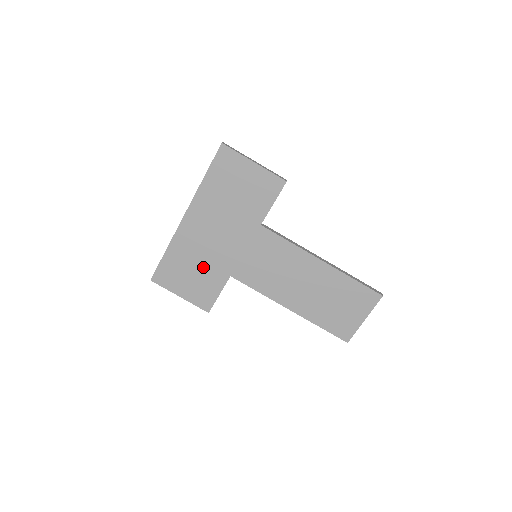
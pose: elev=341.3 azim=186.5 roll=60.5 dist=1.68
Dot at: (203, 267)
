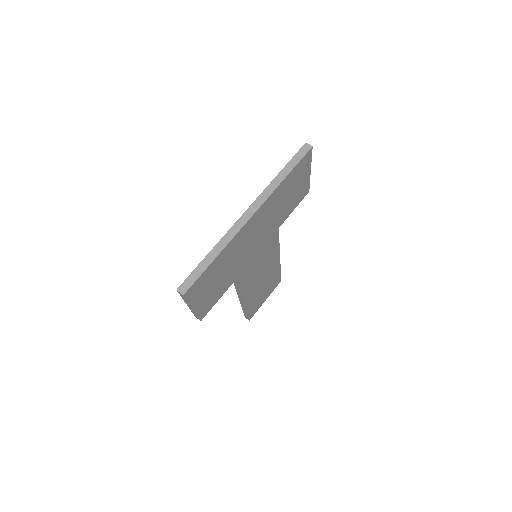
Dot at: (228, 272)
